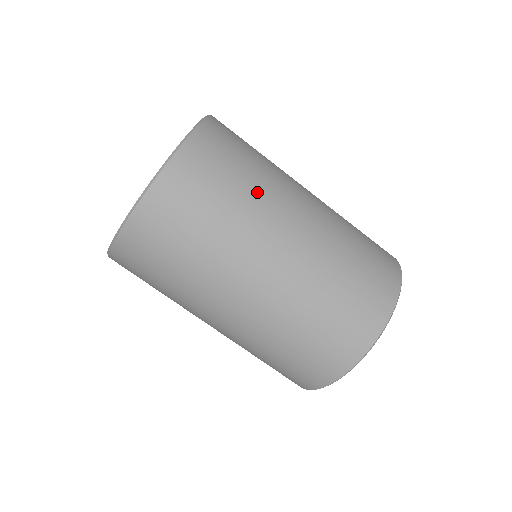
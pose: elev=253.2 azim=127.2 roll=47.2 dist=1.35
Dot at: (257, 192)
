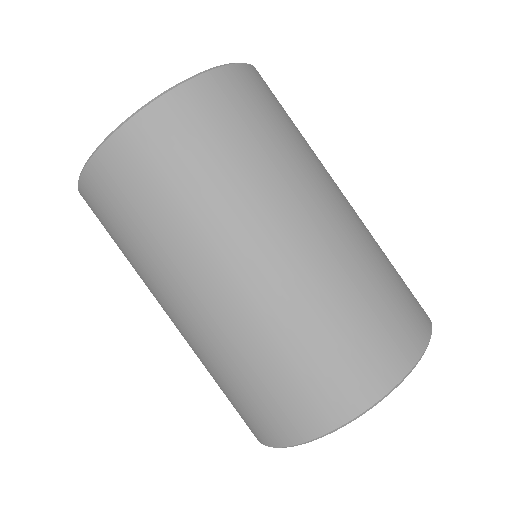
Dot at: occluded
